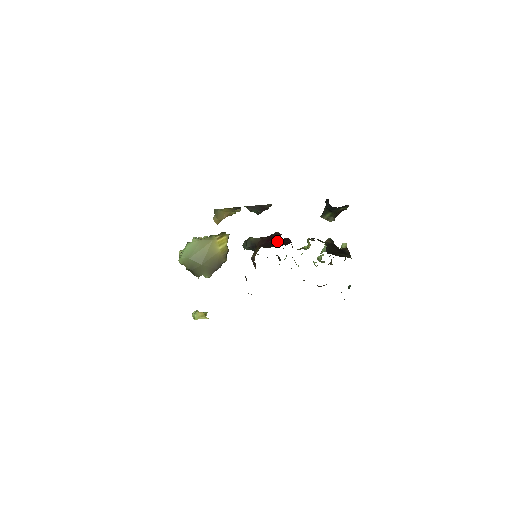
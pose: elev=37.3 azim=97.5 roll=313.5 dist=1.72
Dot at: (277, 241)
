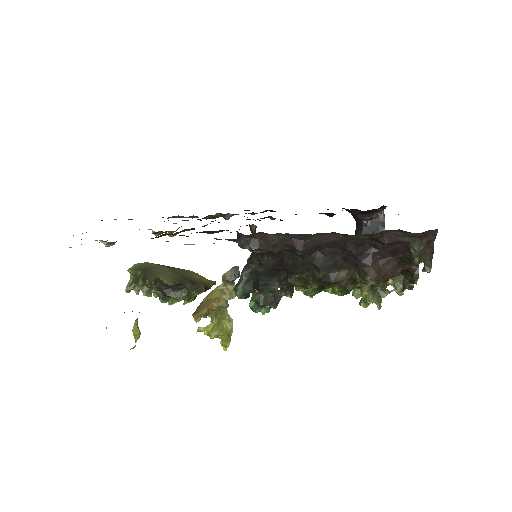
Dot at: occluded
